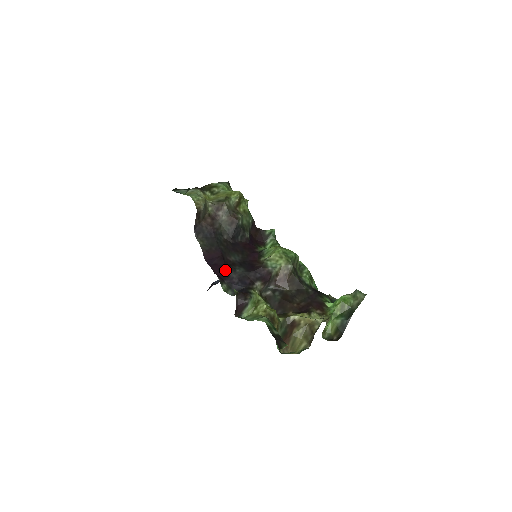
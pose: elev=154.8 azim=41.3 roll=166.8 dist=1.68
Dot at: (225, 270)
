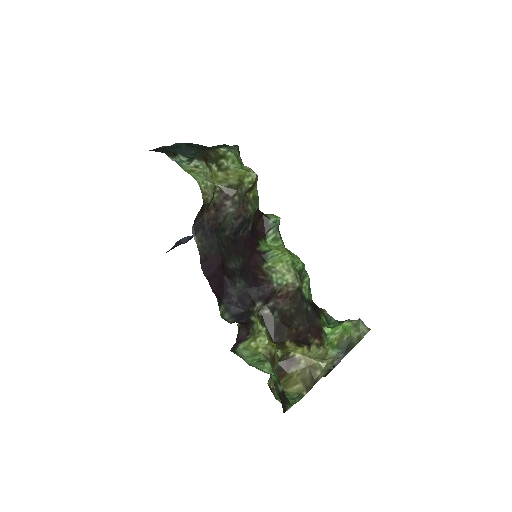
Dot at: (224, 284)
